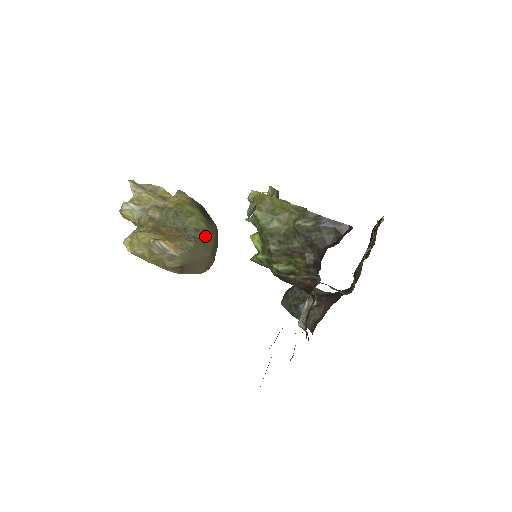
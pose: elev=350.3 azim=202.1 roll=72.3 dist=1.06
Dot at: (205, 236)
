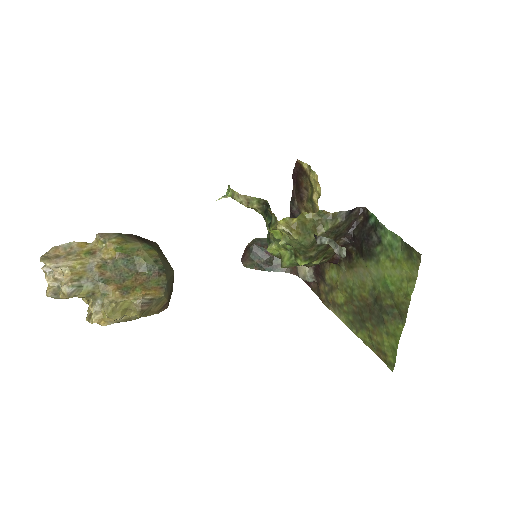
Dot at: (162, 260)
